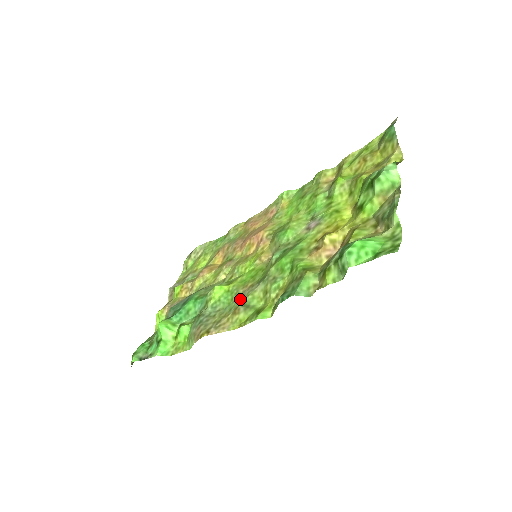
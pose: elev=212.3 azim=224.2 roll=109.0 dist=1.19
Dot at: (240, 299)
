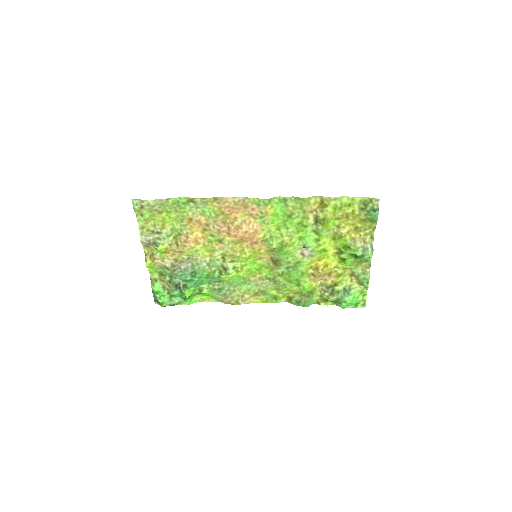
Dot at: (256, 287)
